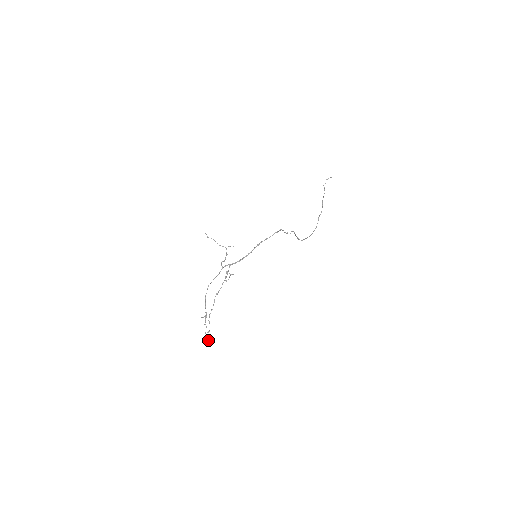
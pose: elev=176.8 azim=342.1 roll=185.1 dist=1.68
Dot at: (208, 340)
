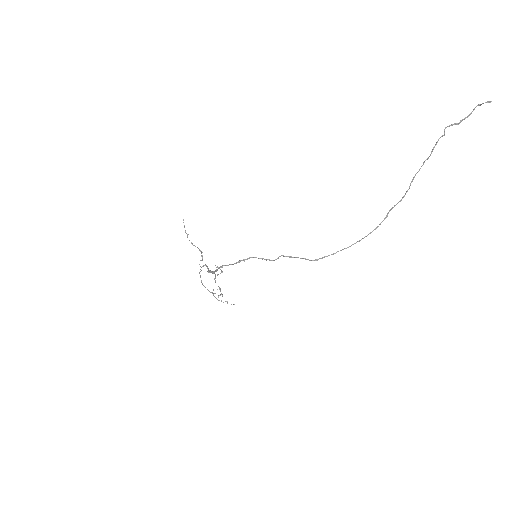
Dot at: (234, 304)
